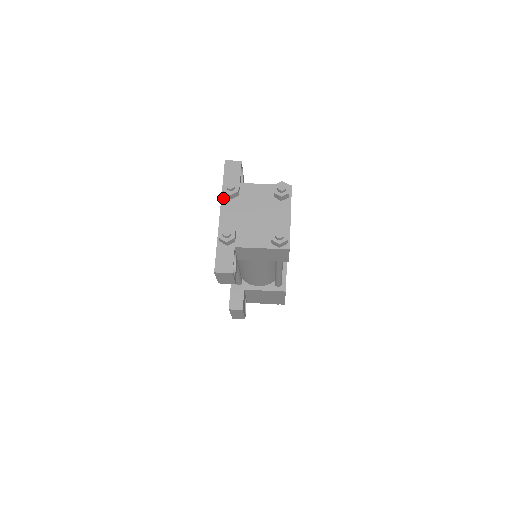
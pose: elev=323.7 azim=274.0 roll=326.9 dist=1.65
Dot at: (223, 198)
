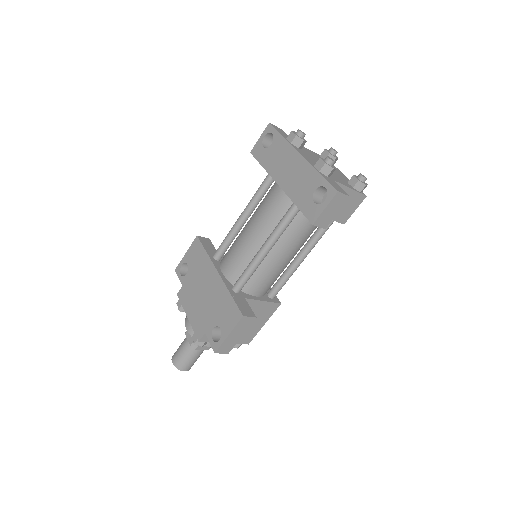
Dot at: (292, 145)
